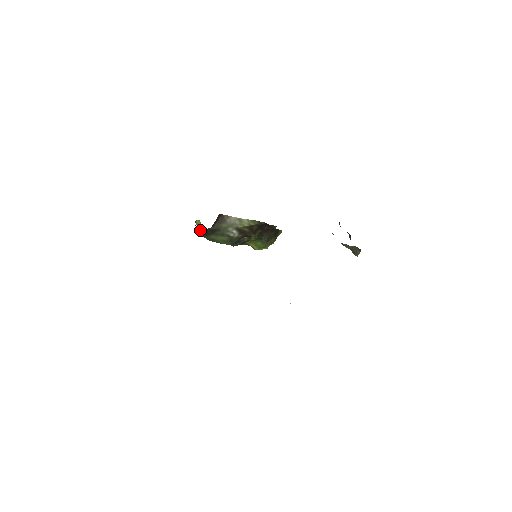
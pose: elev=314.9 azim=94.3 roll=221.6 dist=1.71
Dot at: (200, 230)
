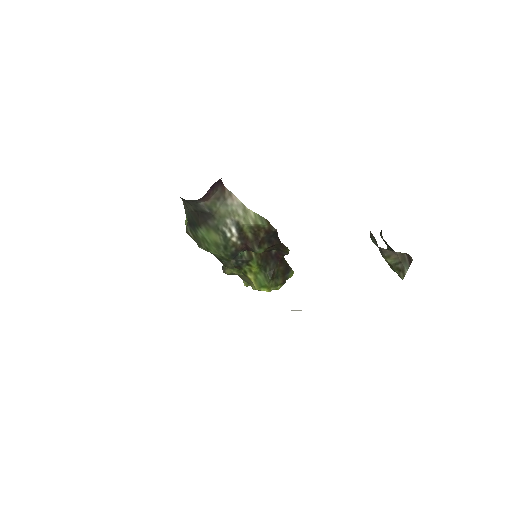
Dot at: (188, 216)
